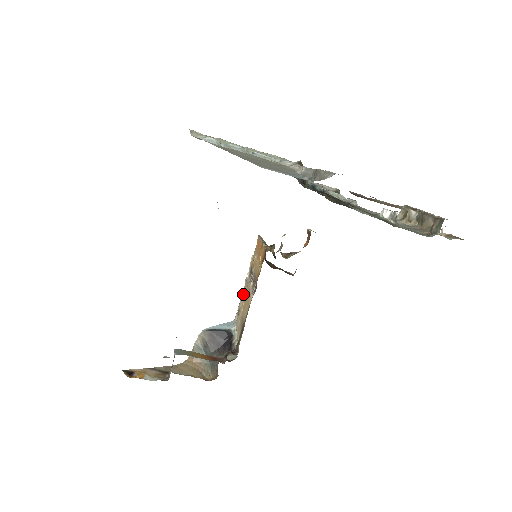
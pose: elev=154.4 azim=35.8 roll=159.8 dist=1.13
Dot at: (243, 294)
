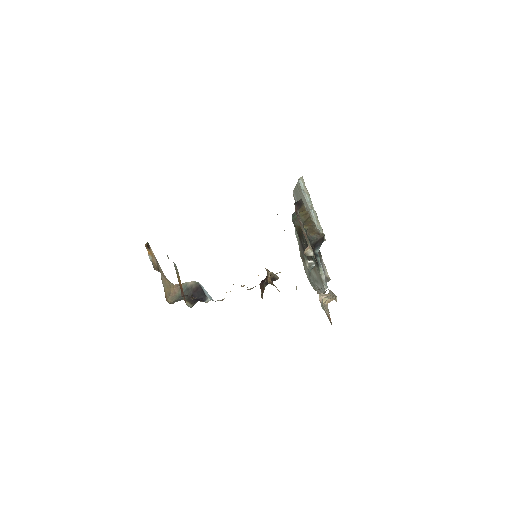
Dot at: occluded
